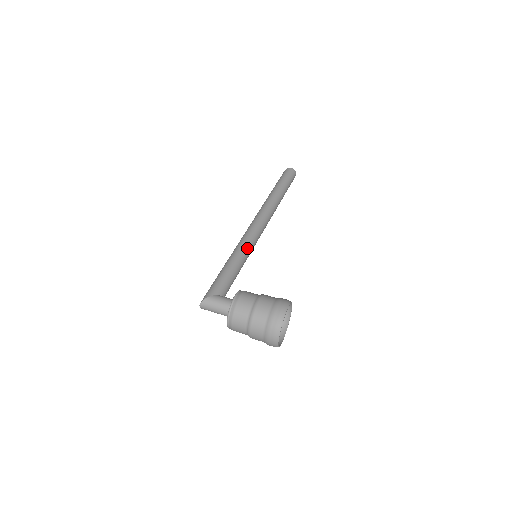
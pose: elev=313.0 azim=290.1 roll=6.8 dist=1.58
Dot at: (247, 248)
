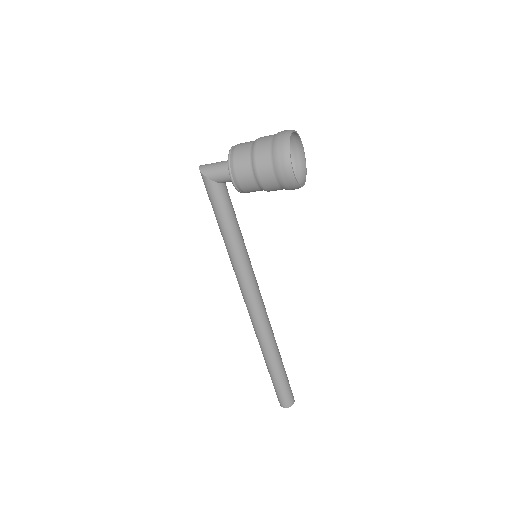
Dot at: occluded
